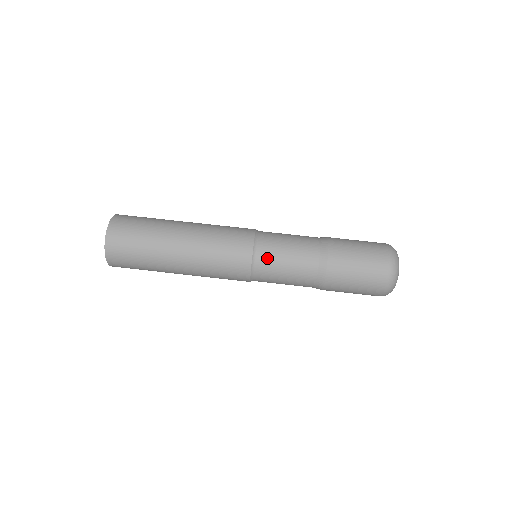
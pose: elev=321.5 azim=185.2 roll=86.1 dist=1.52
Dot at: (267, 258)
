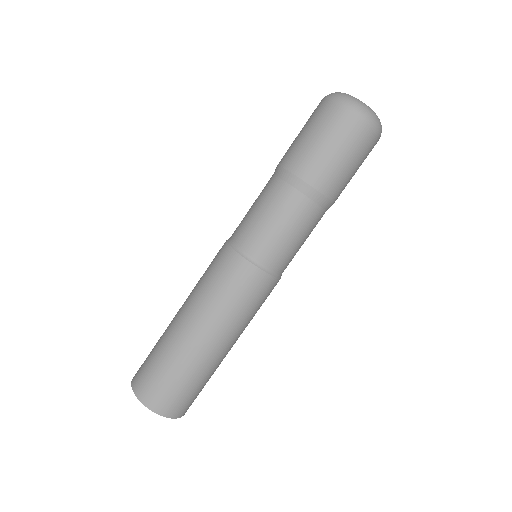
Dot at: (253, 241)
